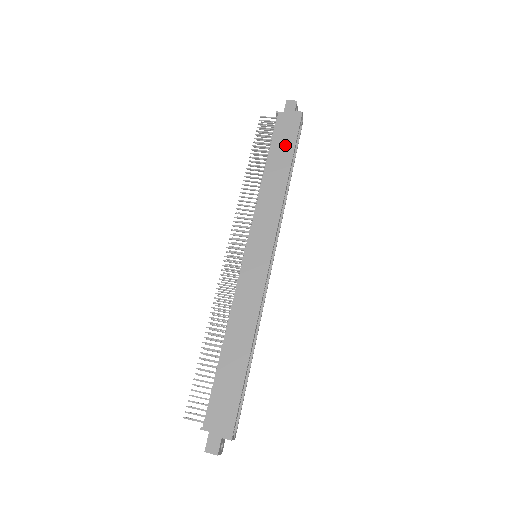
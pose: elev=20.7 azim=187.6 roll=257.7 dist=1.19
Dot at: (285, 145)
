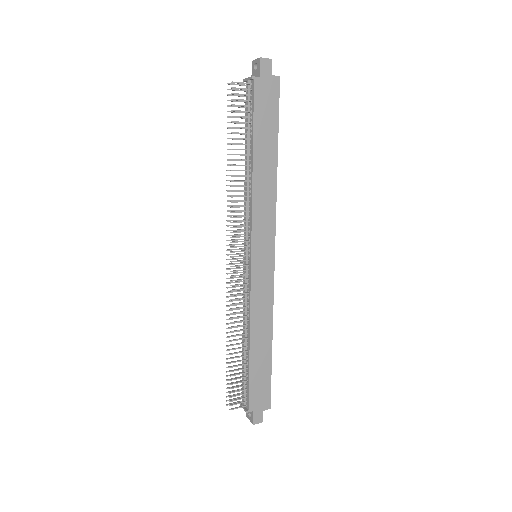
Dot at: (268, 126)
